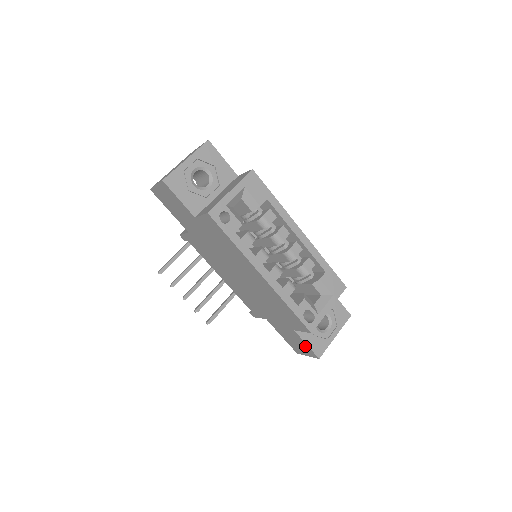
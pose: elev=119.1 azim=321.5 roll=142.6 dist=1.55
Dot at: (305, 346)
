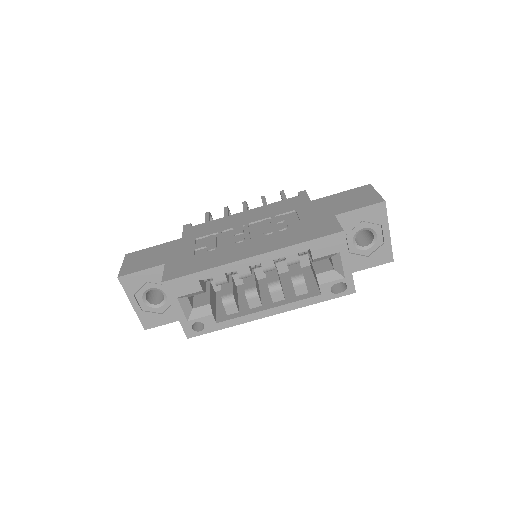
Dot at: occluded
